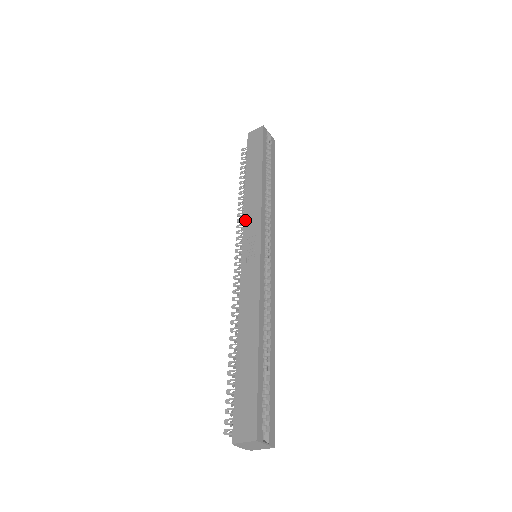
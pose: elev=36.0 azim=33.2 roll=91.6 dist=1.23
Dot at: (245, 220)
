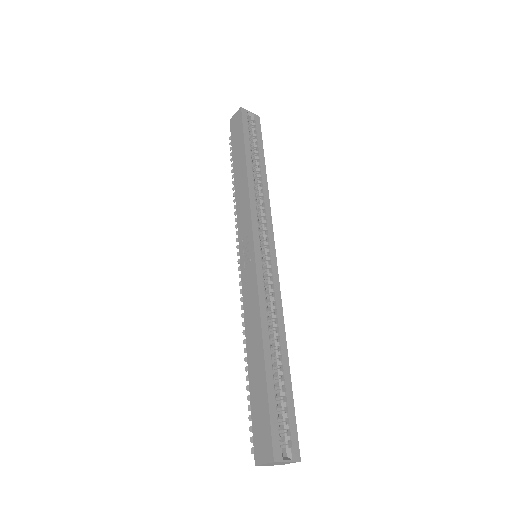
Dot at: (238, 220)
